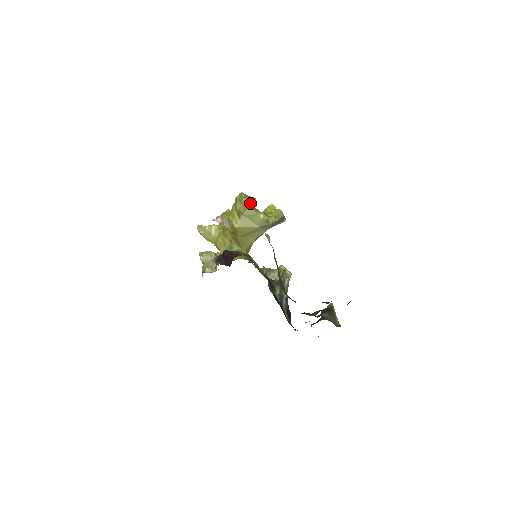
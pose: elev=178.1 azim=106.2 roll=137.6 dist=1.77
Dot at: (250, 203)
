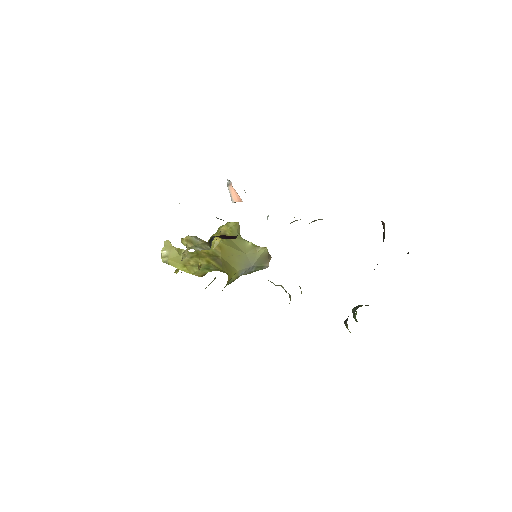
Dot at: (237, 230)
